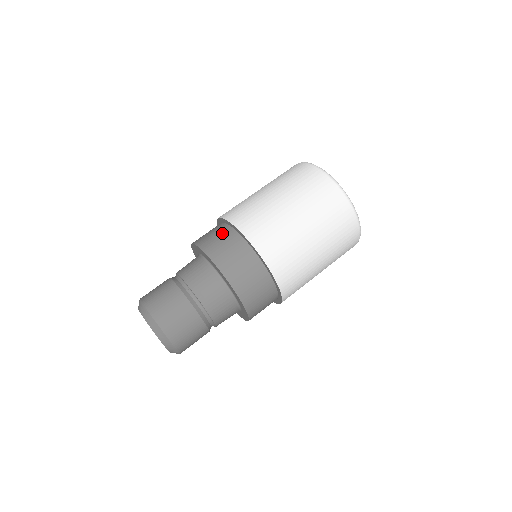
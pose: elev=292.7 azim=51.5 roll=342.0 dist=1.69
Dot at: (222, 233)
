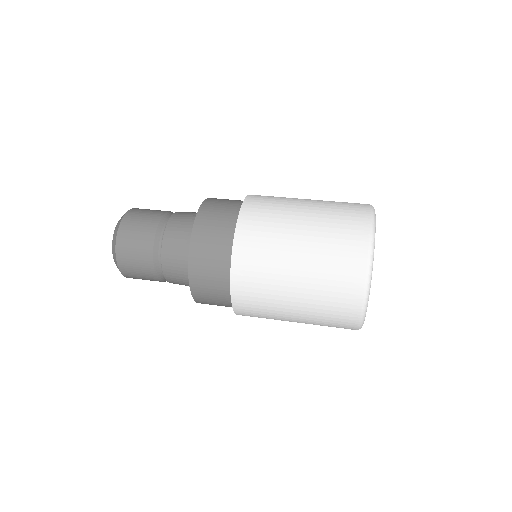
Dot at: occluded
